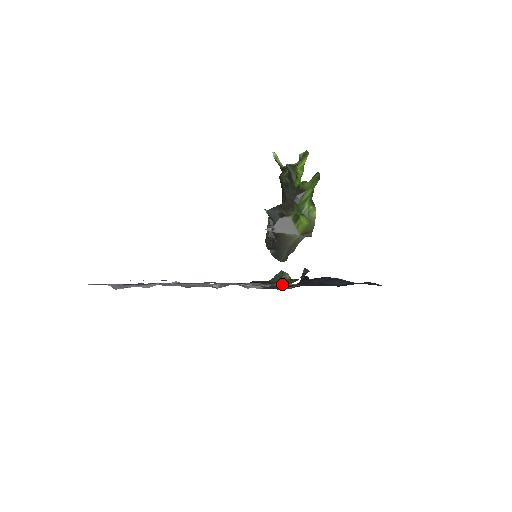
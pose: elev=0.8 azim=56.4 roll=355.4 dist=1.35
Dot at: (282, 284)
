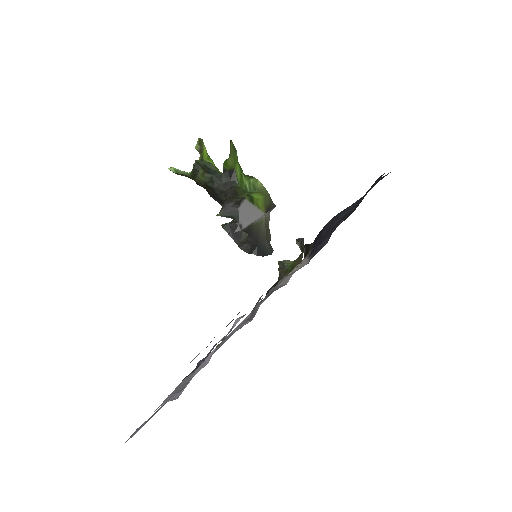
Dot at: occluded
